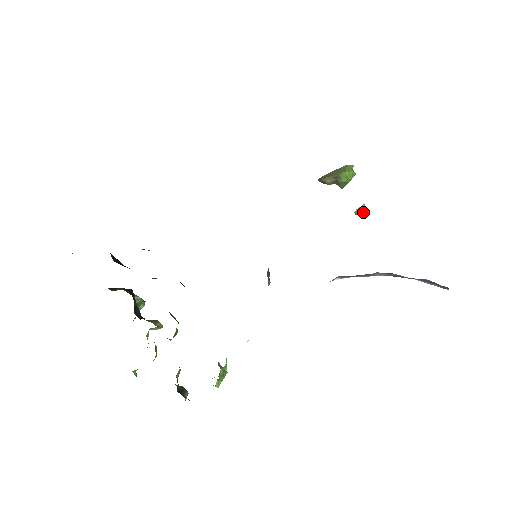
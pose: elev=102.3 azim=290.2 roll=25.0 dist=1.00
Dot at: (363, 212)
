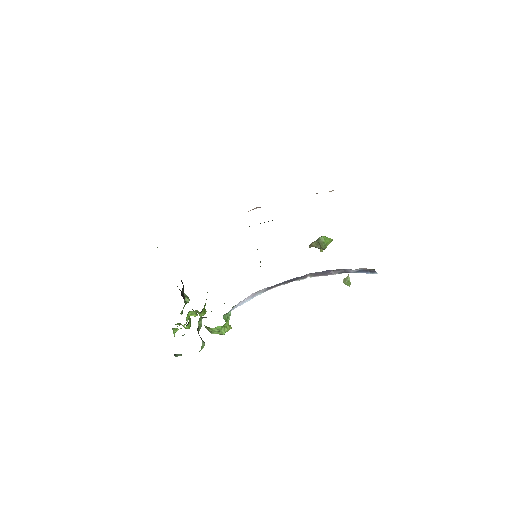
Dot at: (349, 281)
